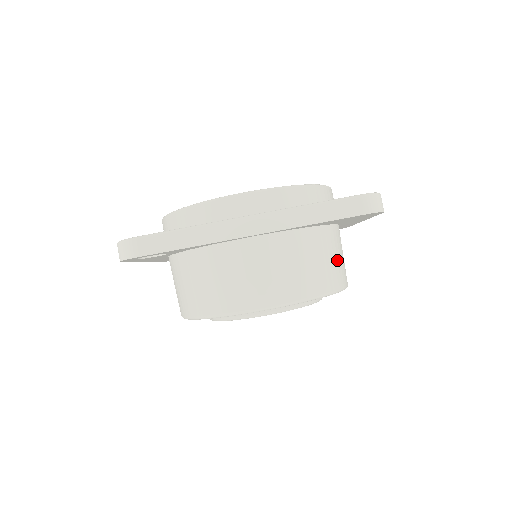
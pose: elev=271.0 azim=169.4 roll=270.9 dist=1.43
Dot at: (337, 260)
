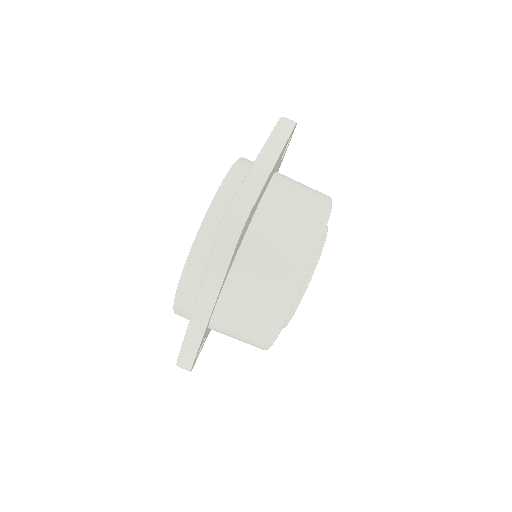
Dot at: (285, 241)
